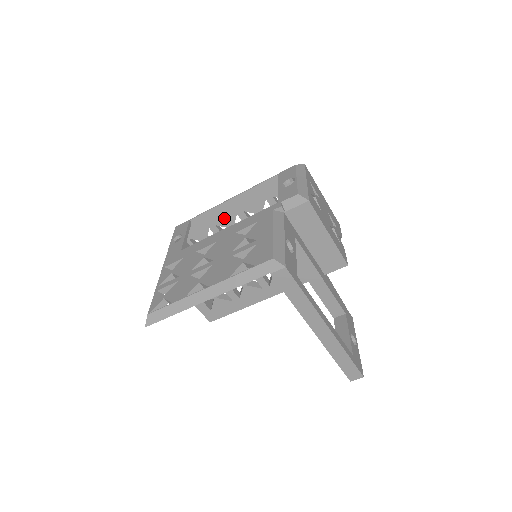
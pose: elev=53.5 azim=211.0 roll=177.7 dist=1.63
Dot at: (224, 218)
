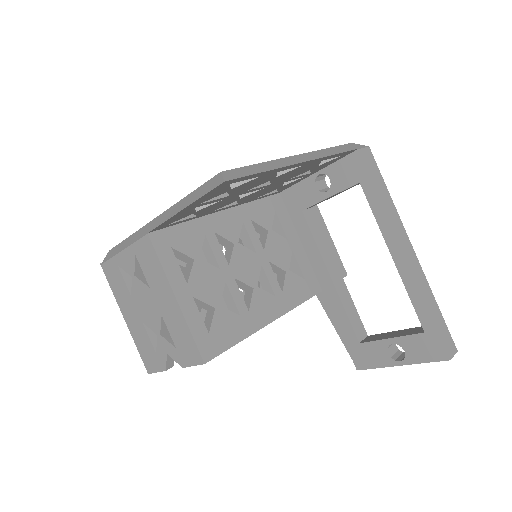
Dot at: occluded
